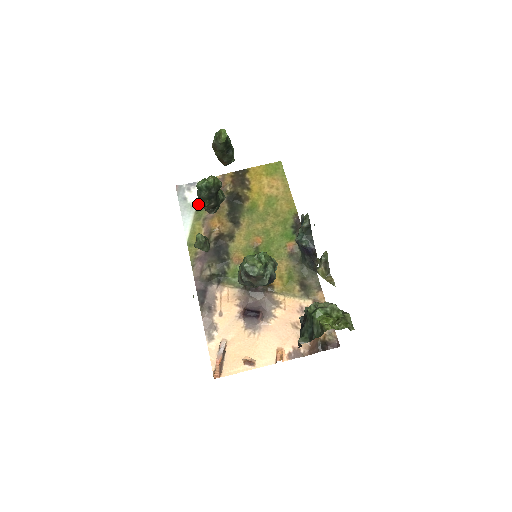
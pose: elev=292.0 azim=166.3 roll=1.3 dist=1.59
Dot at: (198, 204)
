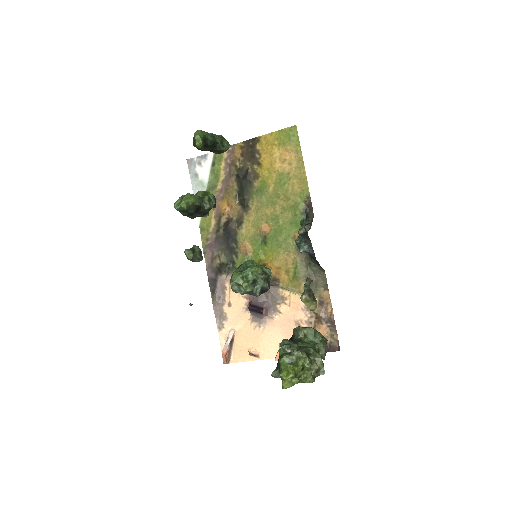
Dot at: (209, 182)
